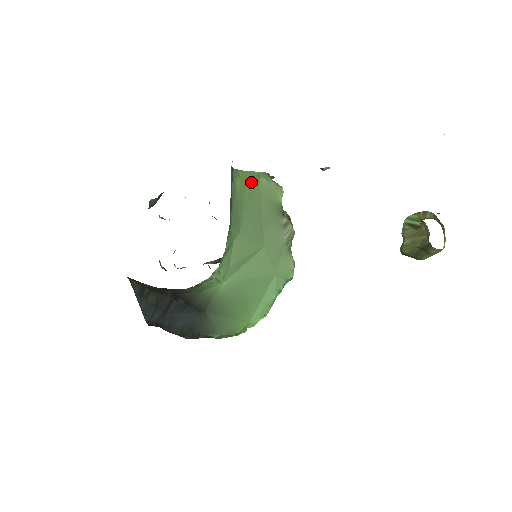
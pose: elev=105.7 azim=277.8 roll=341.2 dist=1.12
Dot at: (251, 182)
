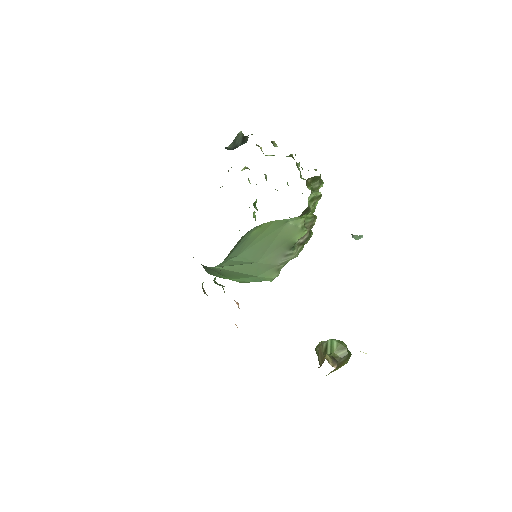
Dot at: (274, 226)
